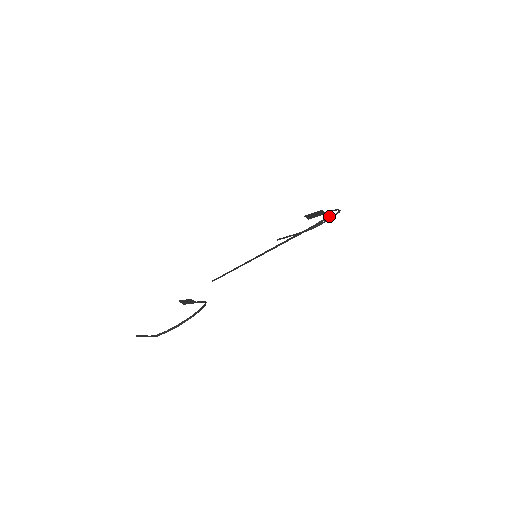
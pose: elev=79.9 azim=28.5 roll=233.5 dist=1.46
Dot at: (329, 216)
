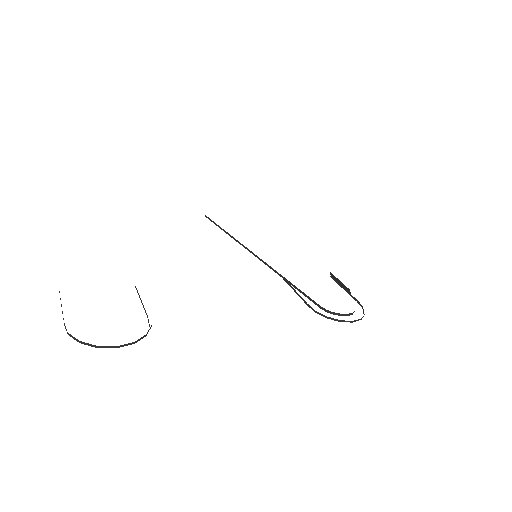
Dot at: (349, 314)
